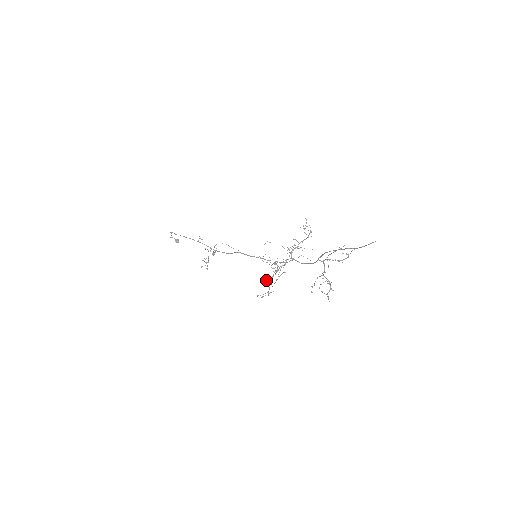
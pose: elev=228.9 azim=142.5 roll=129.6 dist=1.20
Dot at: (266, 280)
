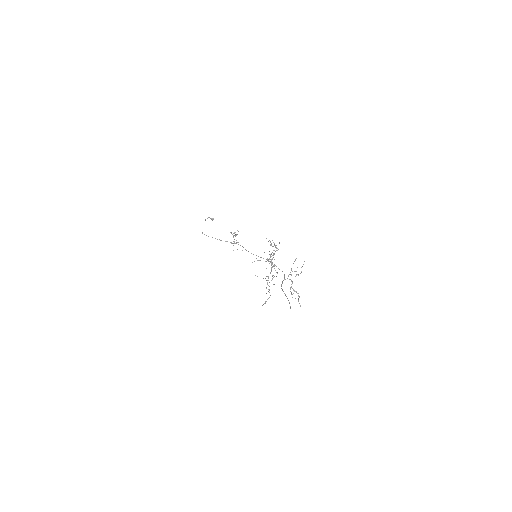
Dot at: (271, 265)
